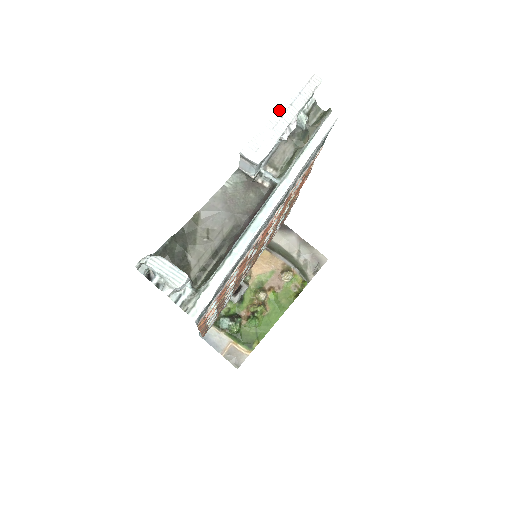
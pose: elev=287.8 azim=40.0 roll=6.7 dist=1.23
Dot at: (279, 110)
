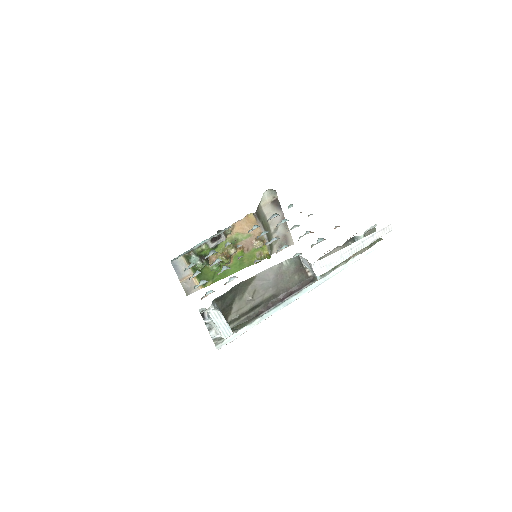
Dot at: (353, 243)
